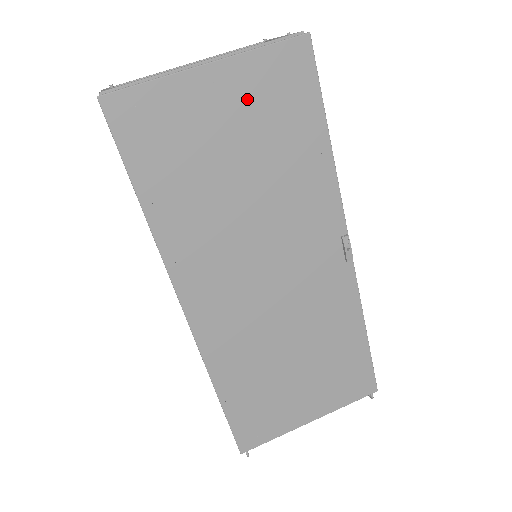
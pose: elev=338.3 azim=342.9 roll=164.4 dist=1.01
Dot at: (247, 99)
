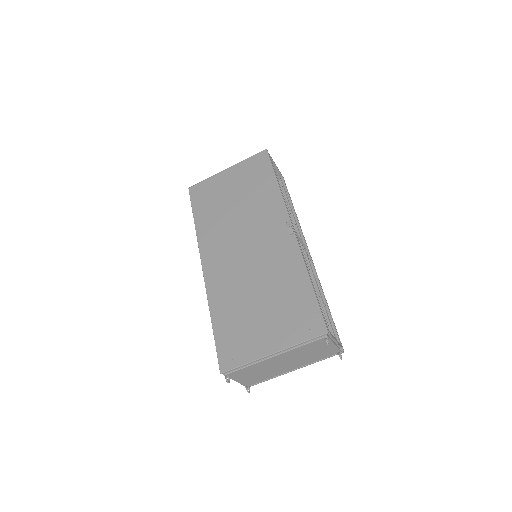
Dot at: (240, 176)
